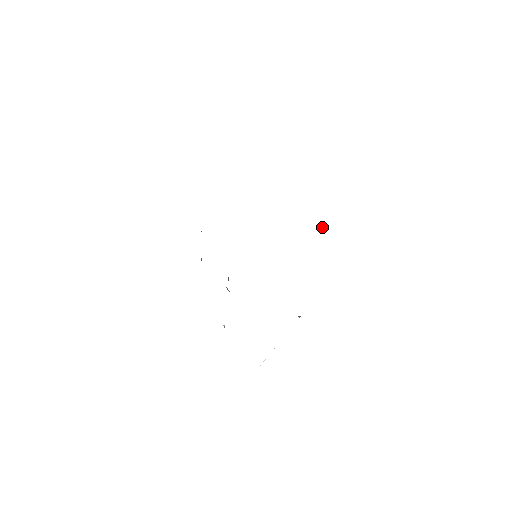
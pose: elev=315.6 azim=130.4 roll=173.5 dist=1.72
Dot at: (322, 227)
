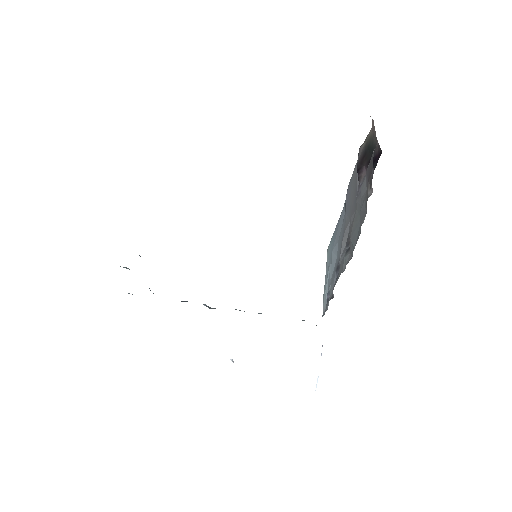
Dot at: occluded
